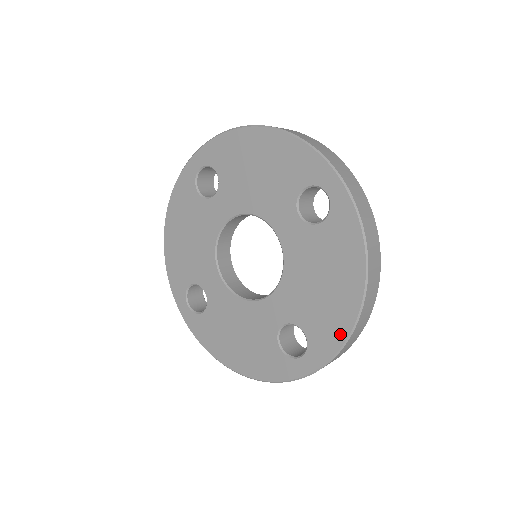
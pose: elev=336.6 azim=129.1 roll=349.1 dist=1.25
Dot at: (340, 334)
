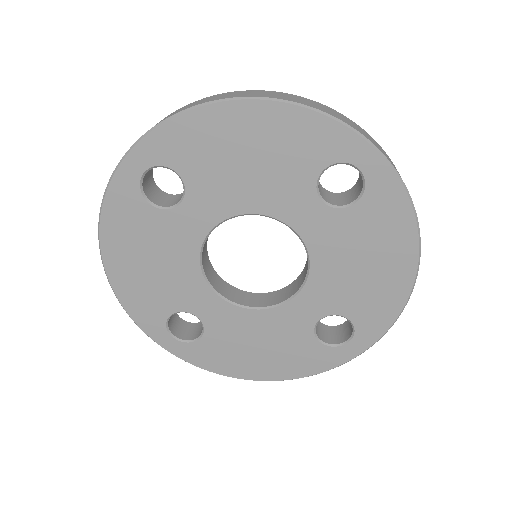
Dot at: (394, 308)
